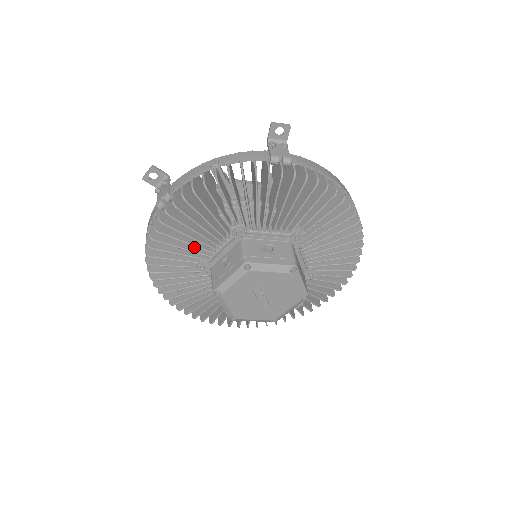
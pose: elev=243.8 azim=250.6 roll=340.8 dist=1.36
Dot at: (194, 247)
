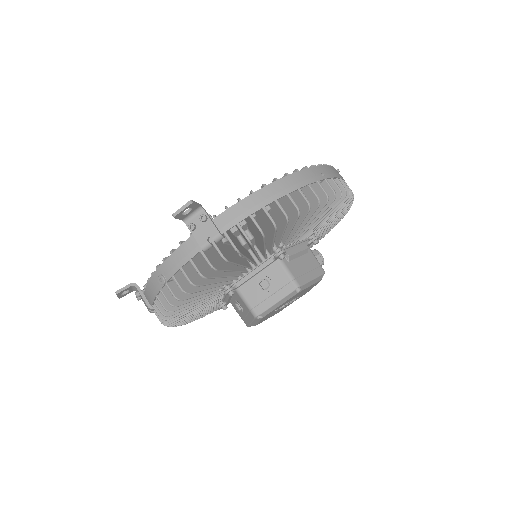
Dot at: occluded
